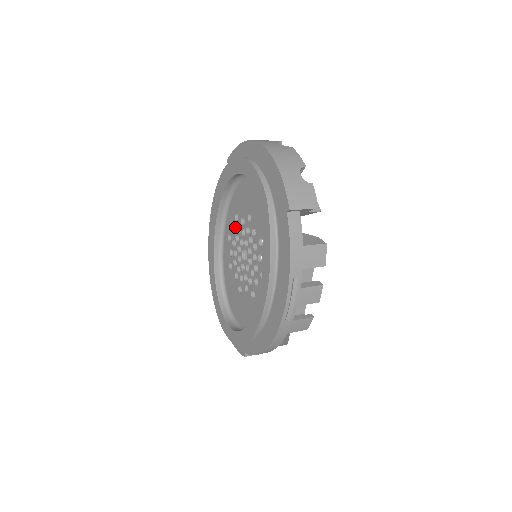
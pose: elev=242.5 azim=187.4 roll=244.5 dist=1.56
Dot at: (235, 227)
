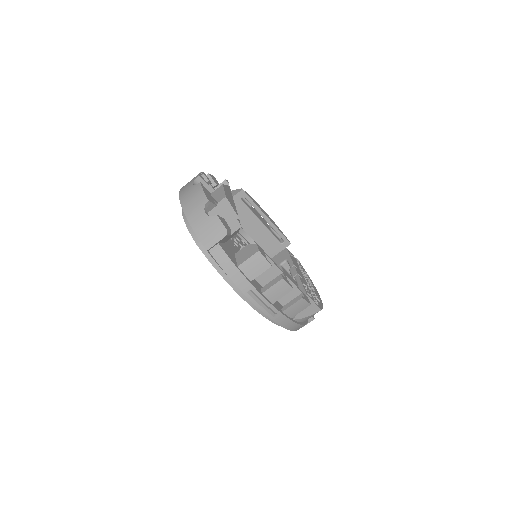
Dot at: occluded
